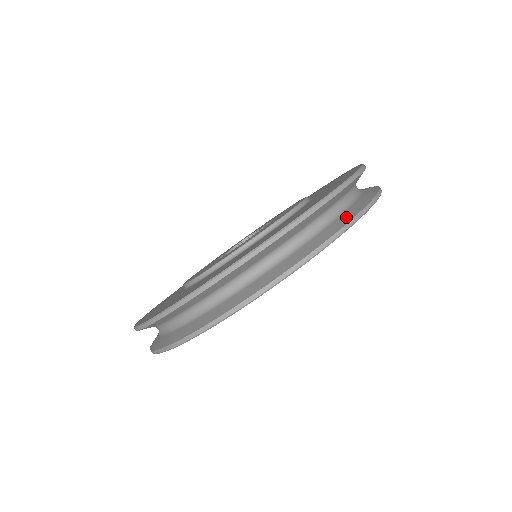
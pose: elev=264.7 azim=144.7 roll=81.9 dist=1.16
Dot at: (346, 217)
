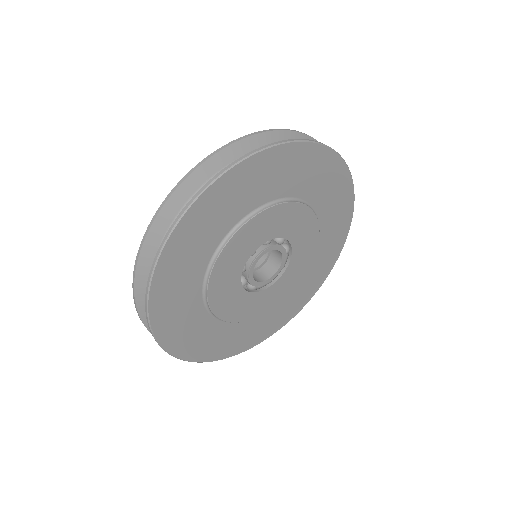
Dot at: occluded
